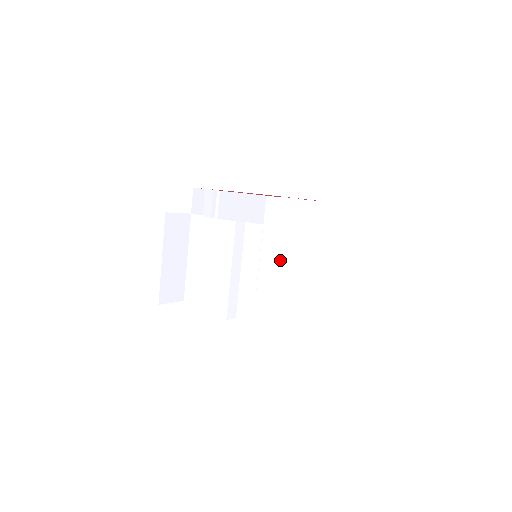
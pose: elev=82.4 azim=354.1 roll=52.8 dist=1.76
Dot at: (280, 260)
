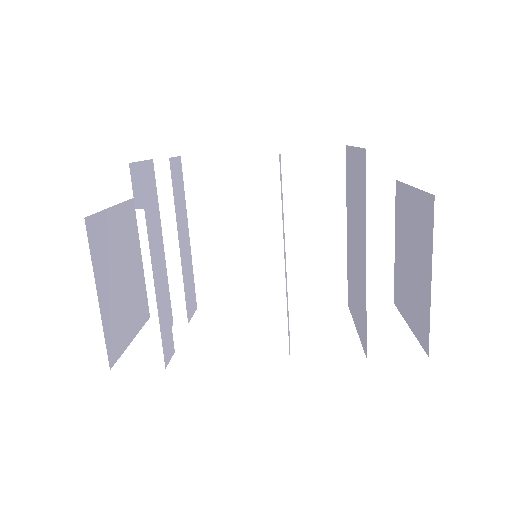
Dot at: occluded
